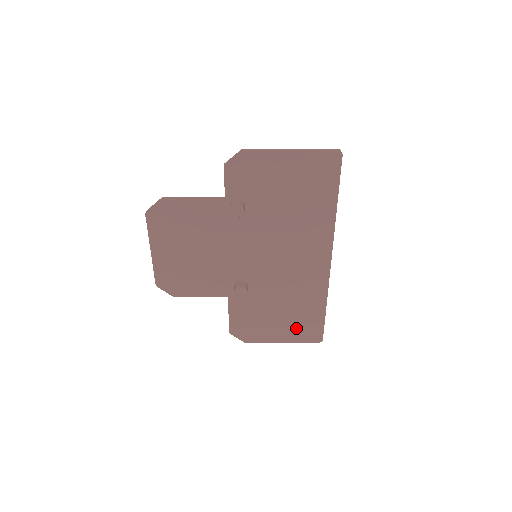
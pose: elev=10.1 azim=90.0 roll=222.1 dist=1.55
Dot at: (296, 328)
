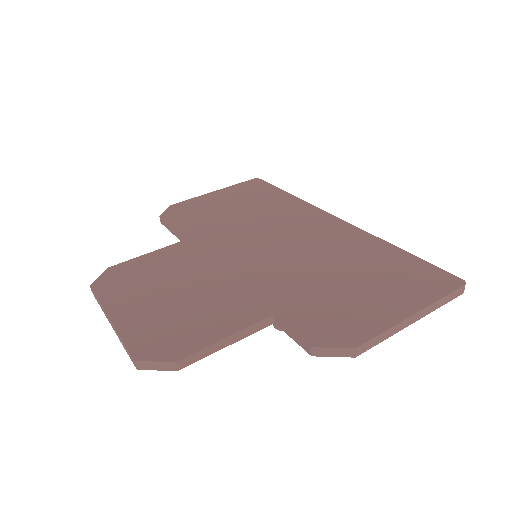
Dot at: occluded
